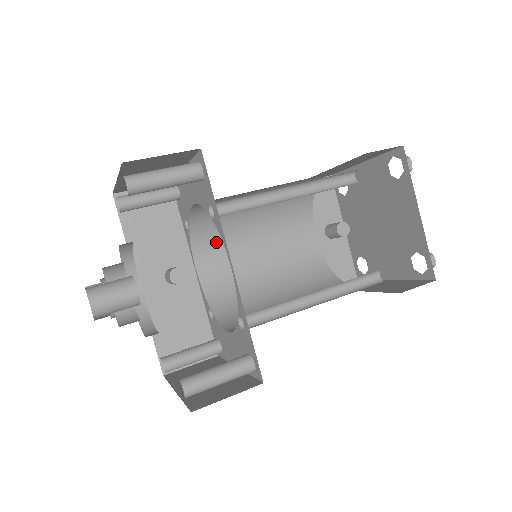
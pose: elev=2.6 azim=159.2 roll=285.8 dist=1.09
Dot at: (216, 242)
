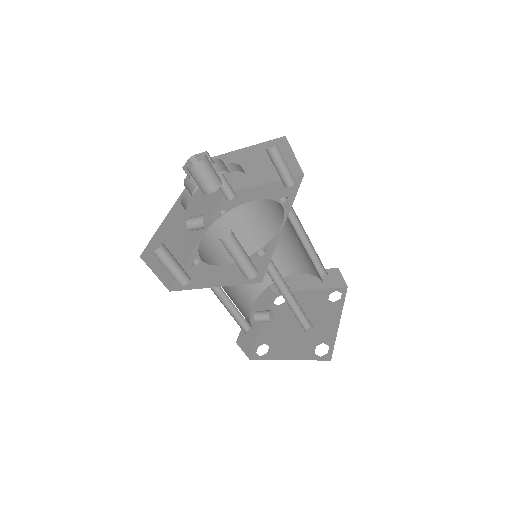
Dot at: occluded
